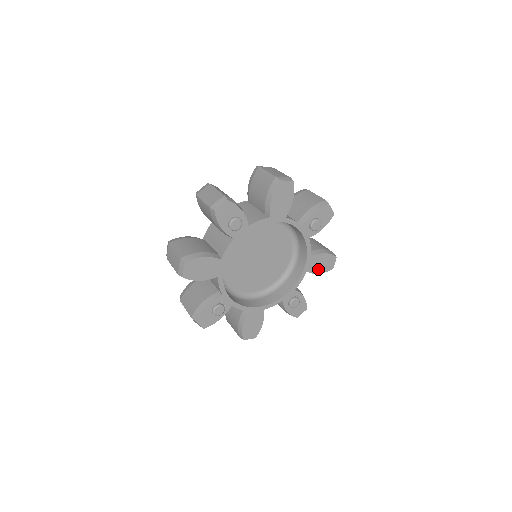
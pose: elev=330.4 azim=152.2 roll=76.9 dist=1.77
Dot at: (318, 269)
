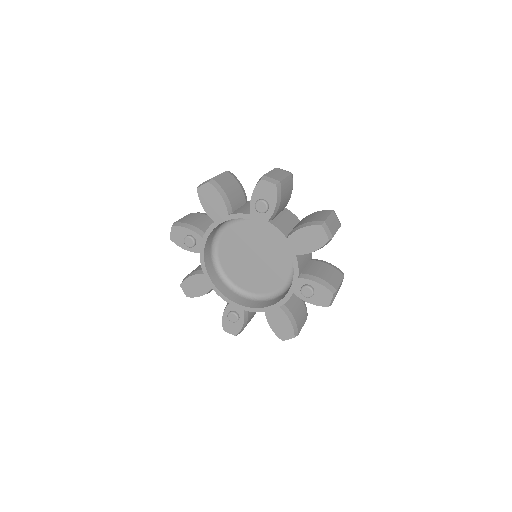
Dot at: (309, 247)
